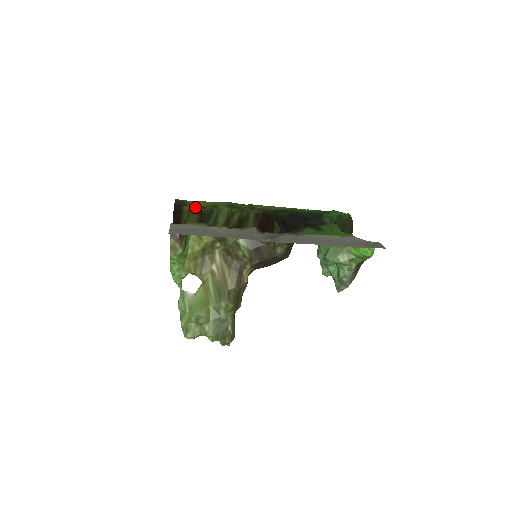
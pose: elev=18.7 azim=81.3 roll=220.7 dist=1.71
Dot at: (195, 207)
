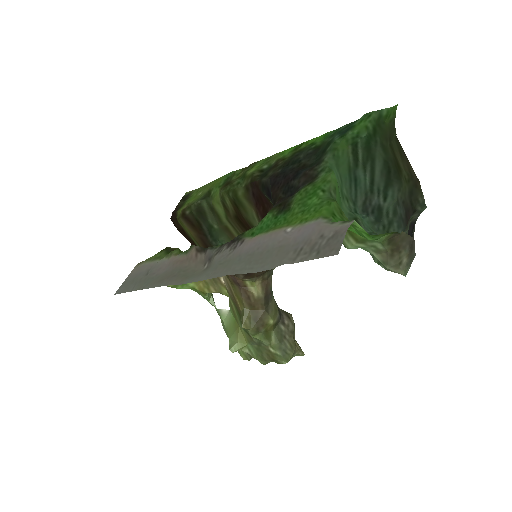
Dot at: (181, 211)
